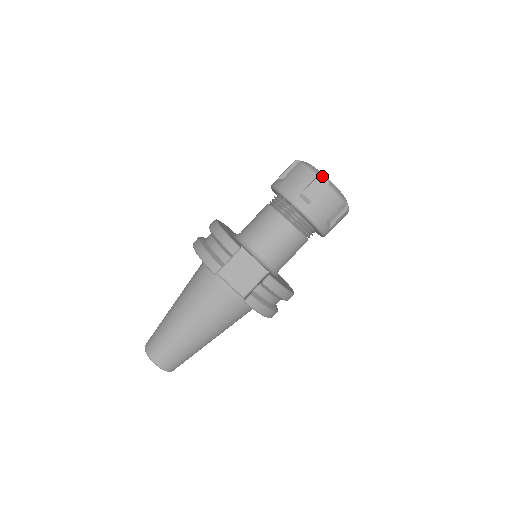
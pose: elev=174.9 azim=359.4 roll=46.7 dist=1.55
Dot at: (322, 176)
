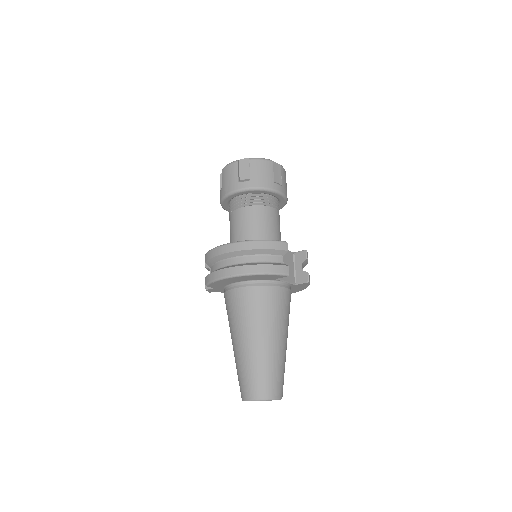
Dot at: (272, 161)
